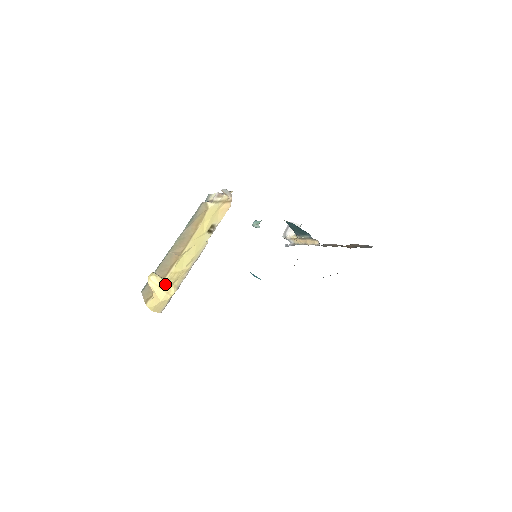
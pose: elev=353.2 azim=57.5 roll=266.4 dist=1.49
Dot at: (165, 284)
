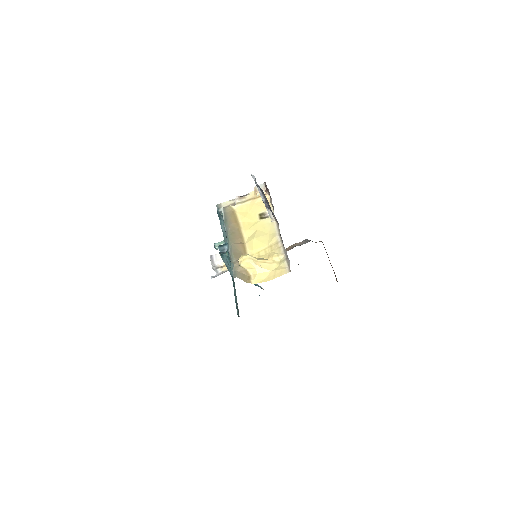
Dot at: (263, 259)
